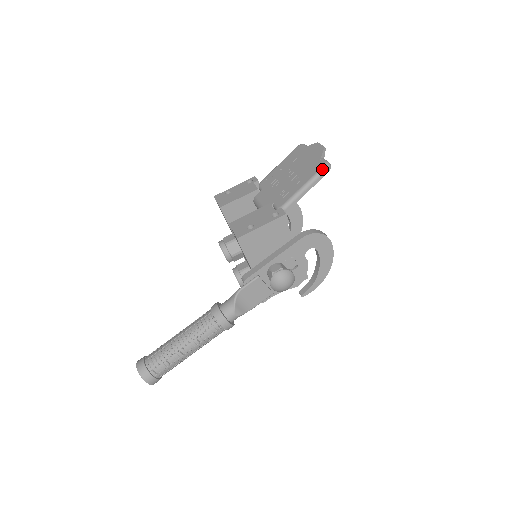
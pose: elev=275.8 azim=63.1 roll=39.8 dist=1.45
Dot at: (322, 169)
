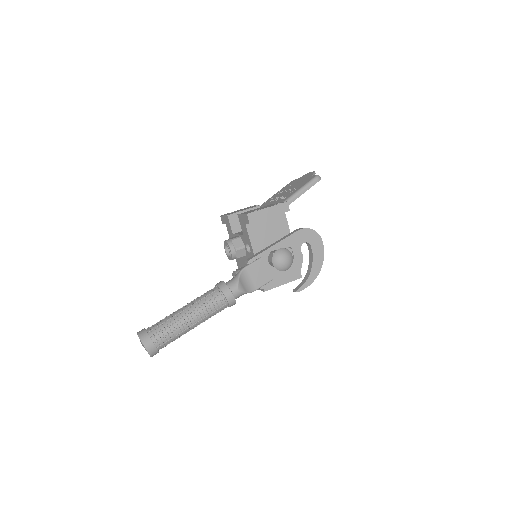
Dot at: (314, 178)
